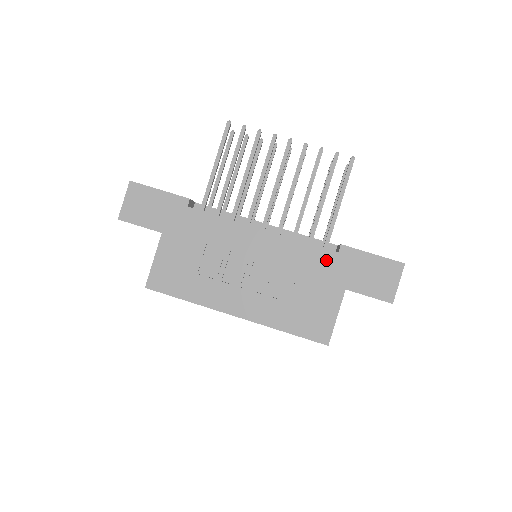
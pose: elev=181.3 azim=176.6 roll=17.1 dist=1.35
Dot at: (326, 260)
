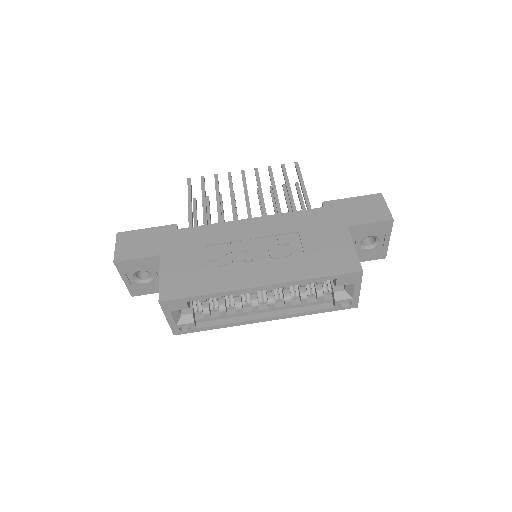
Dot at: (317, 215)
